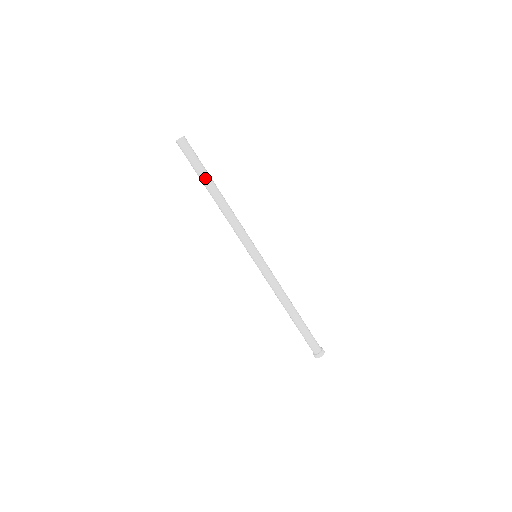
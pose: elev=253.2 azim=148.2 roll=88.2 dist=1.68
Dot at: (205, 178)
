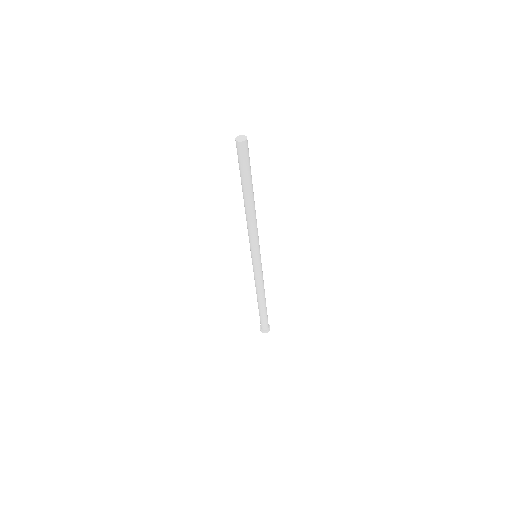
Dot at: (248, 185)
